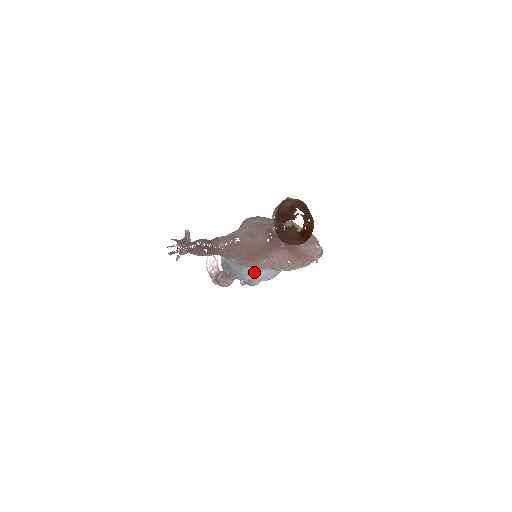
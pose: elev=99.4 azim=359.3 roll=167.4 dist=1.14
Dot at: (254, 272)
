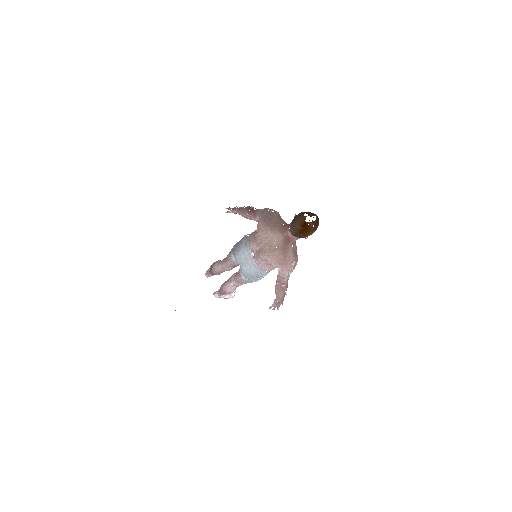
Dot at: (248, 255)
